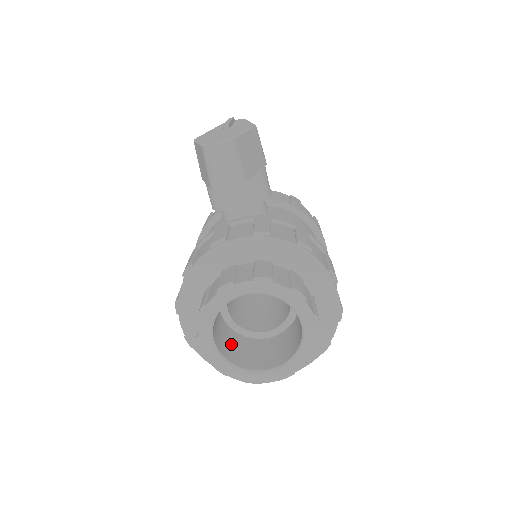
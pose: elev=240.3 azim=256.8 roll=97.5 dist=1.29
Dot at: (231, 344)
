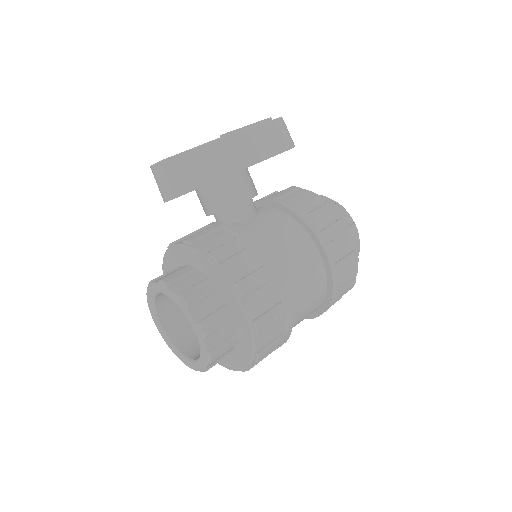
Dot at: (192, 330)
